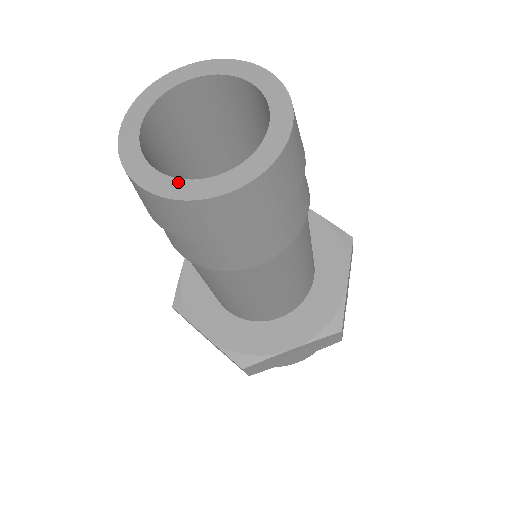
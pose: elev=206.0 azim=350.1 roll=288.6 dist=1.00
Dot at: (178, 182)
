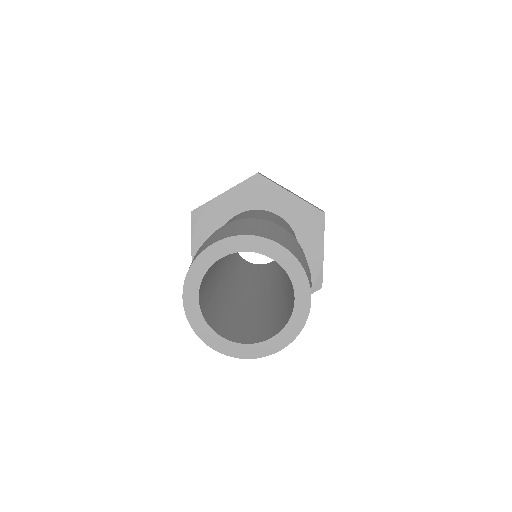
Dot at: (201, 318)
